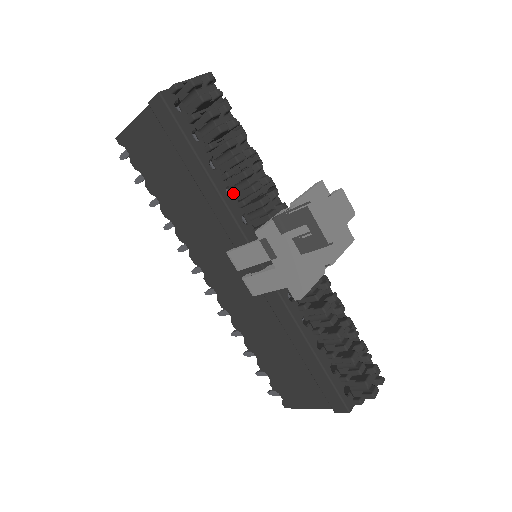
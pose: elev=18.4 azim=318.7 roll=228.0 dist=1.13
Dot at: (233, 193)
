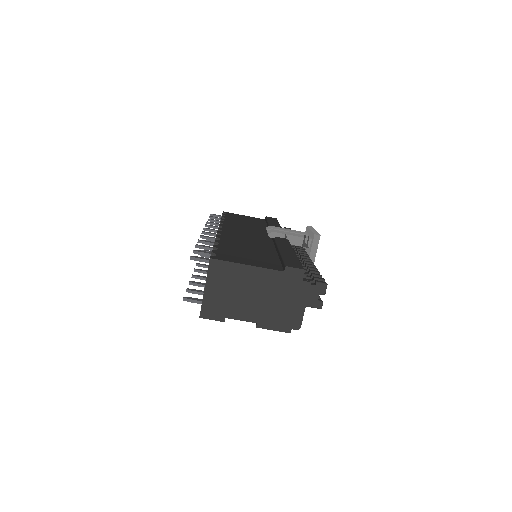
Dot at: occluded
